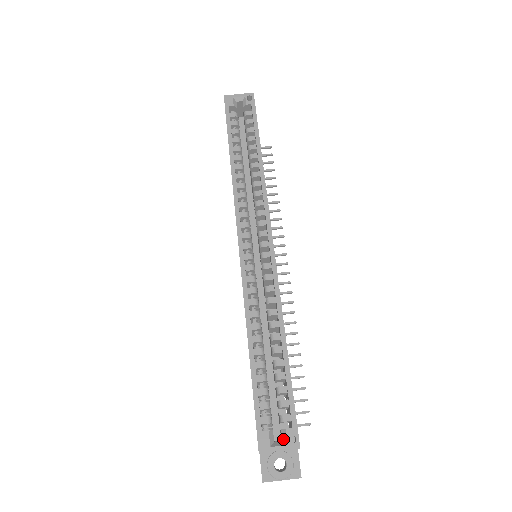
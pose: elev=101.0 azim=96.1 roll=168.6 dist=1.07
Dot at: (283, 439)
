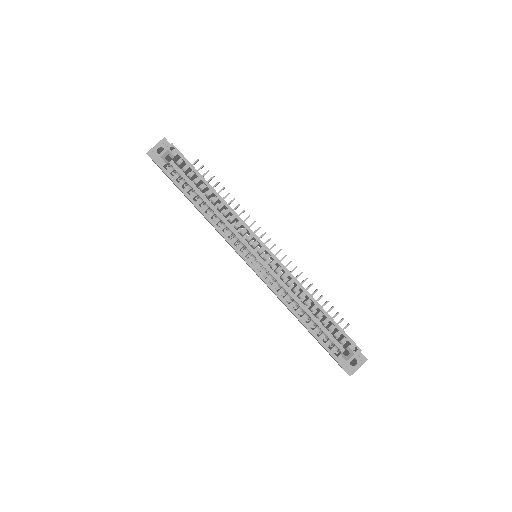
Dot at: (350, 352)
